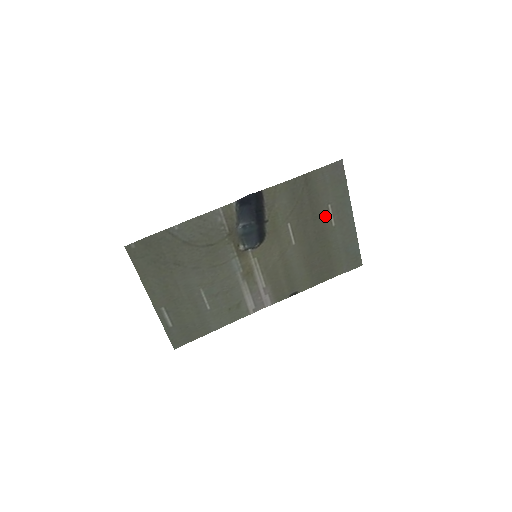
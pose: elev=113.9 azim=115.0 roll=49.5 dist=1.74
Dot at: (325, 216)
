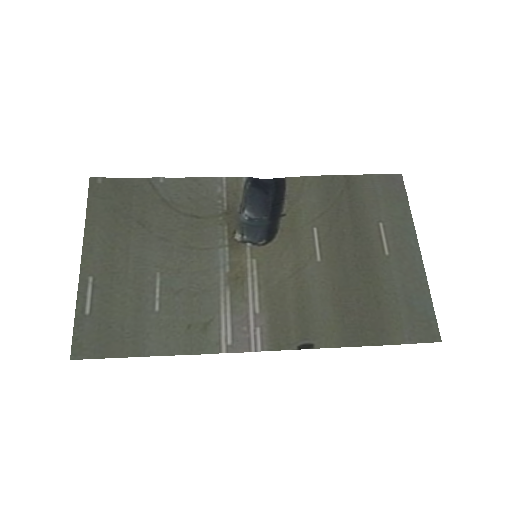
Dot at: (373, 237)
